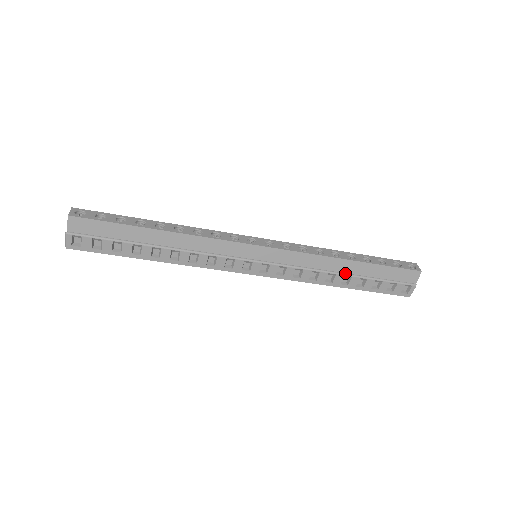
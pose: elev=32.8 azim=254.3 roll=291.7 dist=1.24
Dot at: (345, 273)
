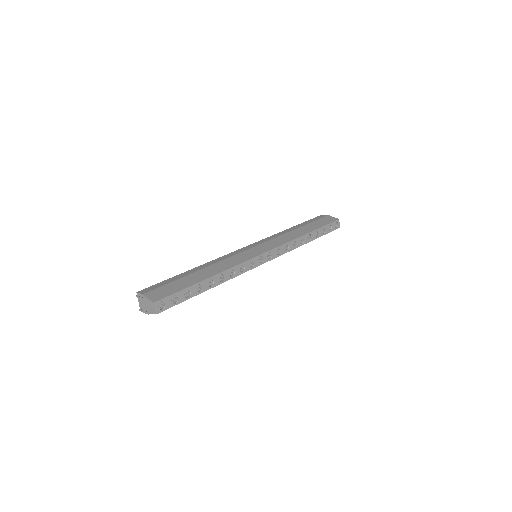
Dot at: occluded
